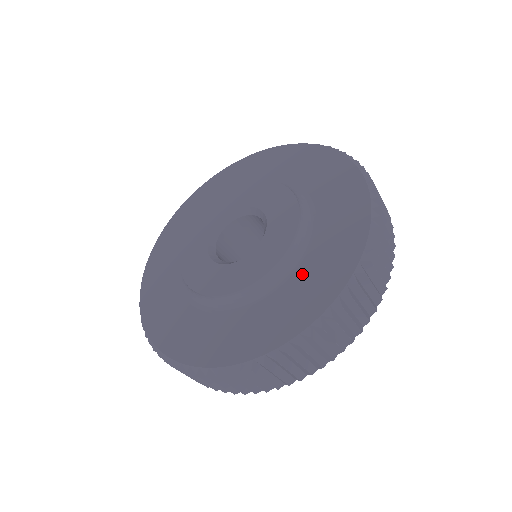
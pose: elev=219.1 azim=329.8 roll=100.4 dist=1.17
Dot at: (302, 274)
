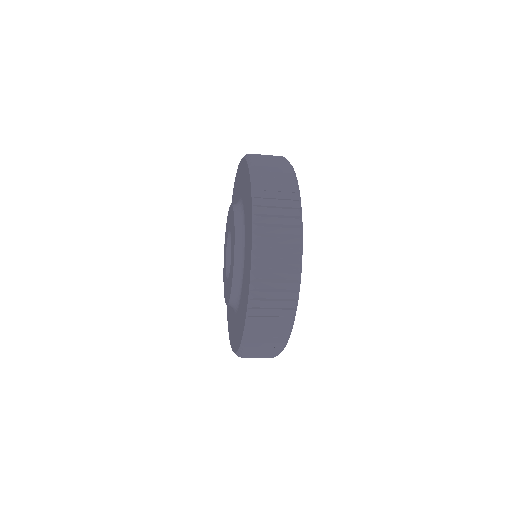
Dot at: (236, 320)
